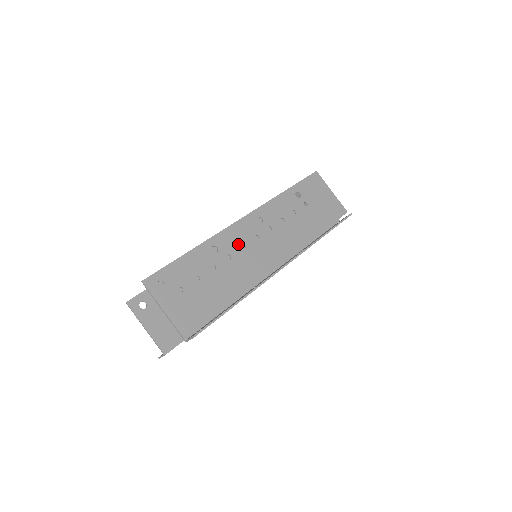
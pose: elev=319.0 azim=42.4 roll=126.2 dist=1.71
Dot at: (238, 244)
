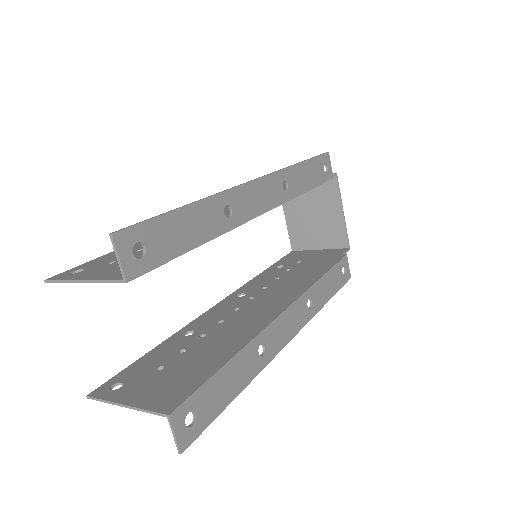
Dot at: occluded
